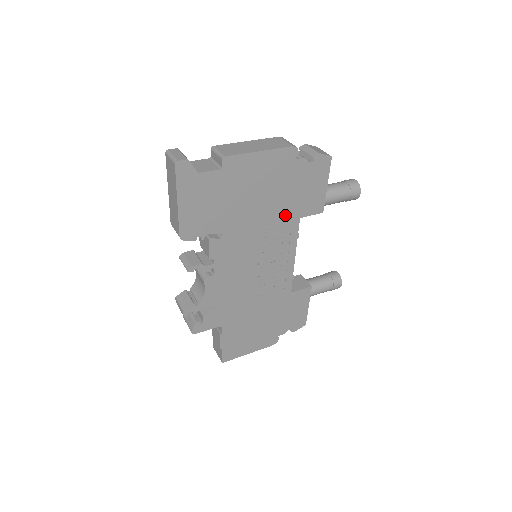
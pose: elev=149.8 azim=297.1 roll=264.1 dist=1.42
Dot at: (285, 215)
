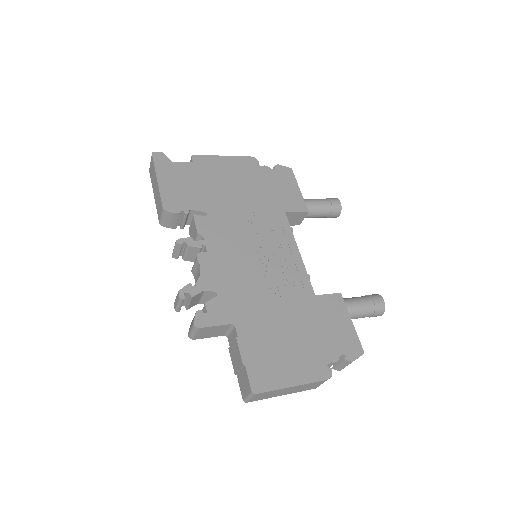
Dot at: (267, 207)
